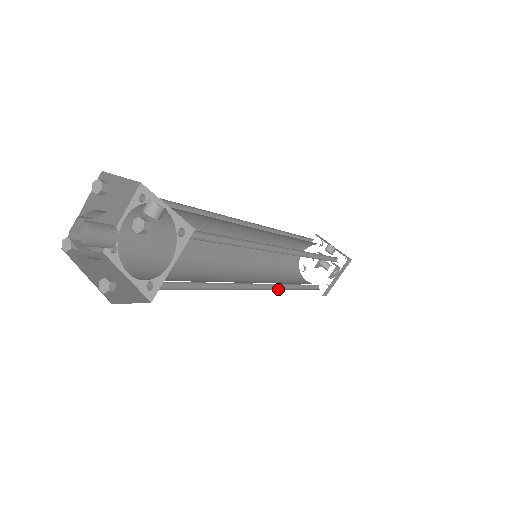
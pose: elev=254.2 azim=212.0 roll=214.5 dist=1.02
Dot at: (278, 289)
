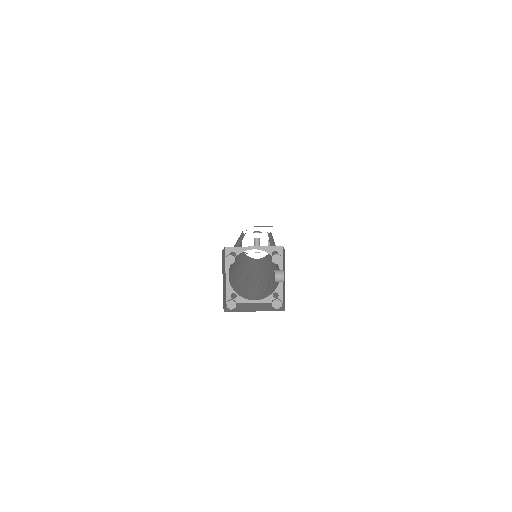
Dot at: occluded
